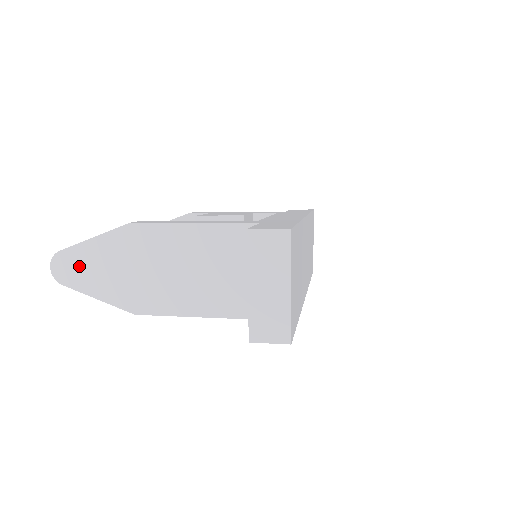
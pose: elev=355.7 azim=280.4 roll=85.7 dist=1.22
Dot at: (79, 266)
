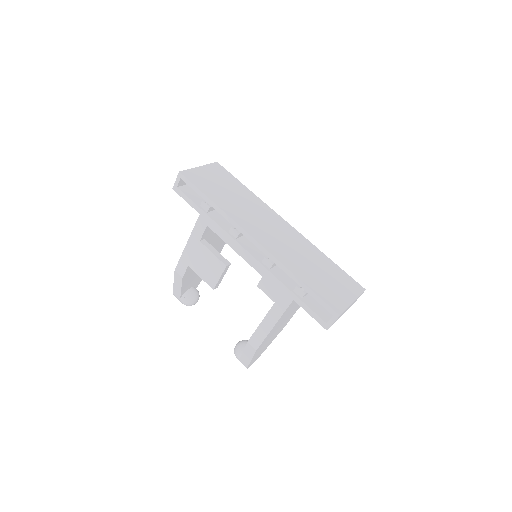
Dot at: occluded
